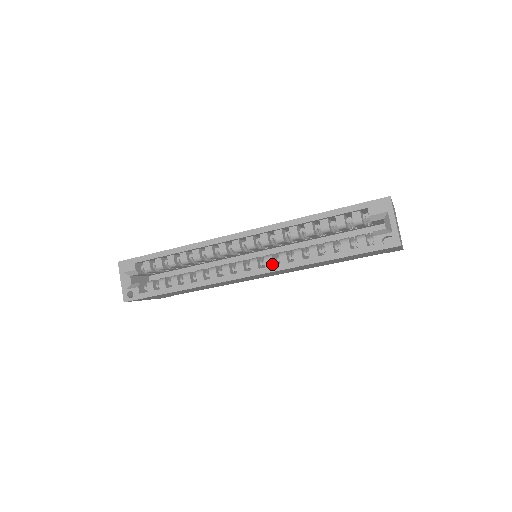
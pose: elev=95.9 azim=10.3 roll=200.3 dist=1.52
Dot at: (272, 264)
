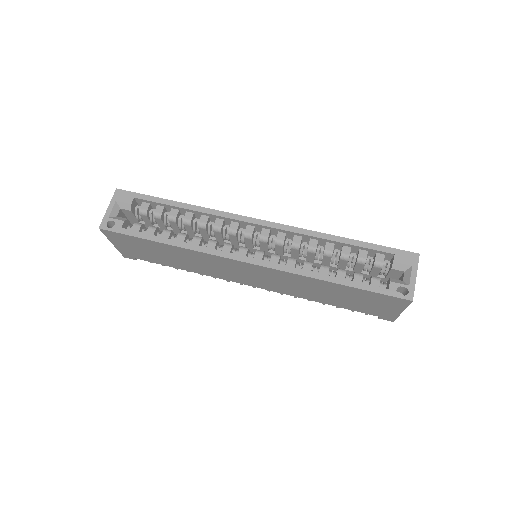
Dot at: (277, 263)
